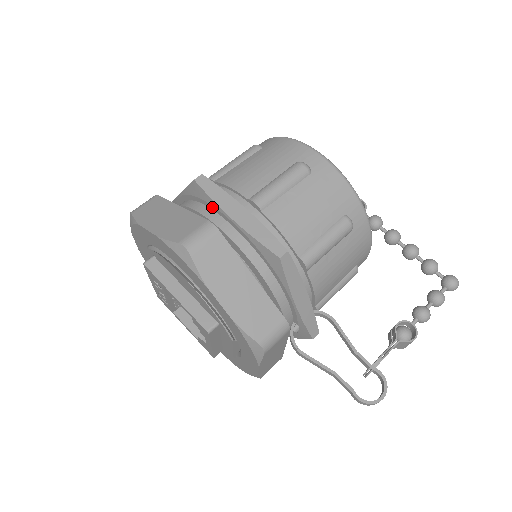
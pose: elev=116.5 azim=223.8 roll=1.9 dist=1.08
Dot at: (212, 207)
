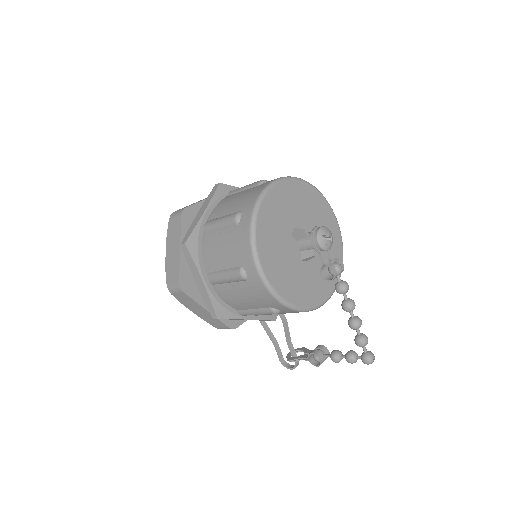
Dot at: occluded
